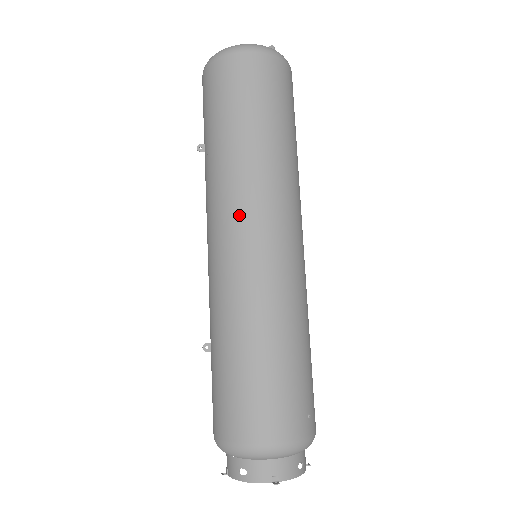
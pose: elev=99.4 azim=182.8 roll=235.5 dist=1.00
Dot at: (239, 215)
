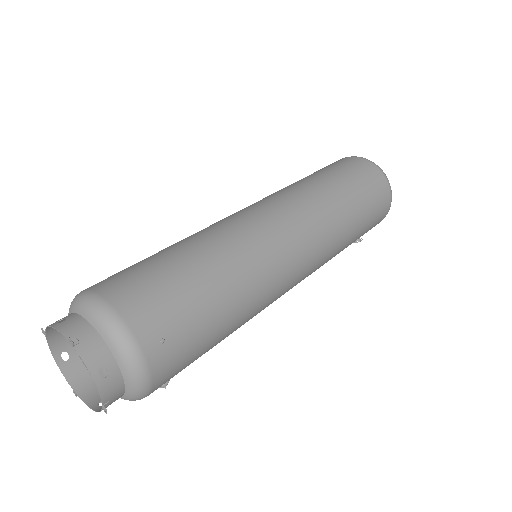
Dot at: (272, 201)
